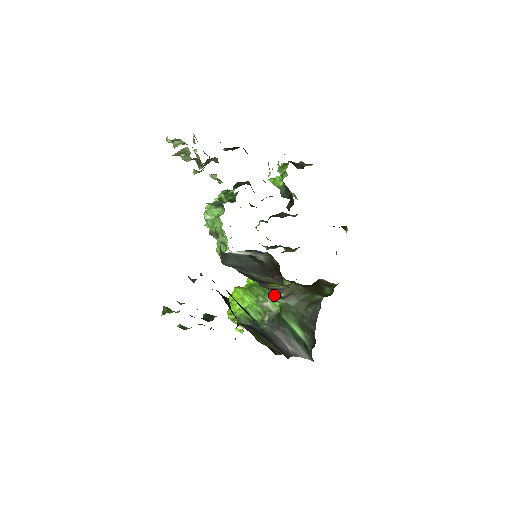
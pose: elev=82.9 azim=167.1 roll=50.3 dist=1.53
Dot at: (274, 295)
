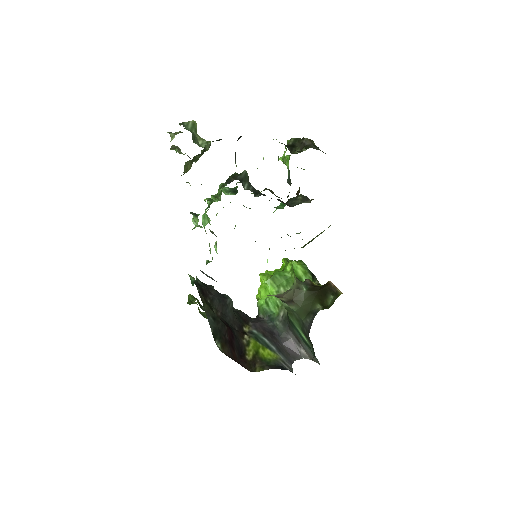
Dot at: occluded
